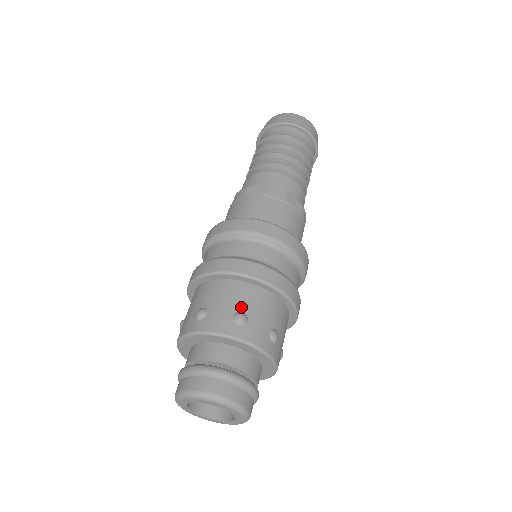
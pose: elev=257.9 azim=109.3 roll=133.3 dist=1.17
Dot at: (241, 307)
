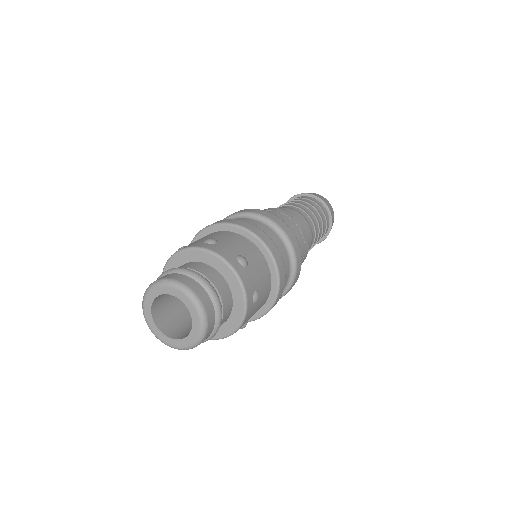
Dot at: (246, 256)
